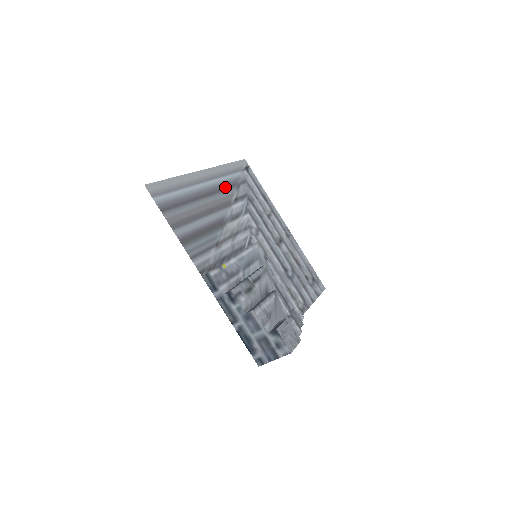
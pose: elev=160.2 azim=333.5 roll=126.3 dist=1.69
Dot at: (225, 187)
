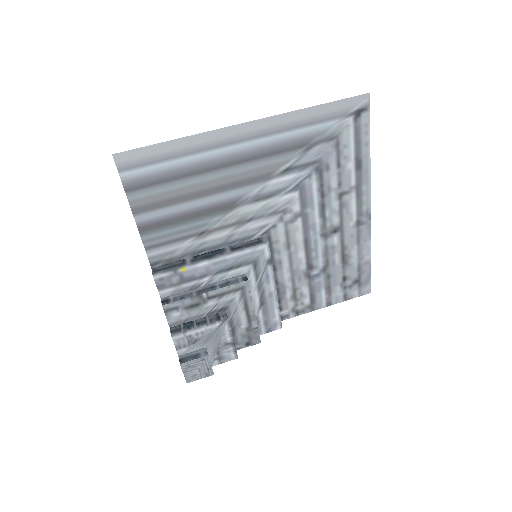
Dot at: (277, 150)
